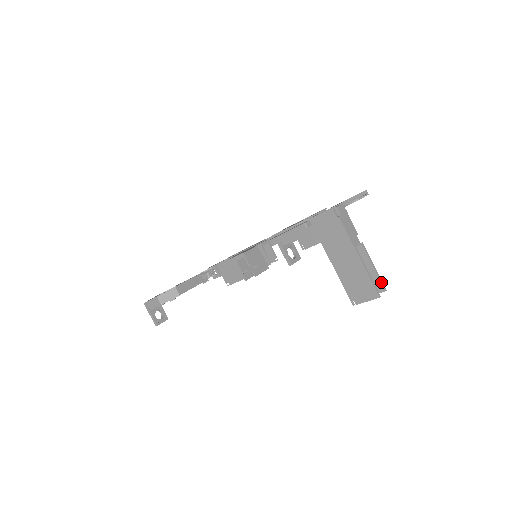
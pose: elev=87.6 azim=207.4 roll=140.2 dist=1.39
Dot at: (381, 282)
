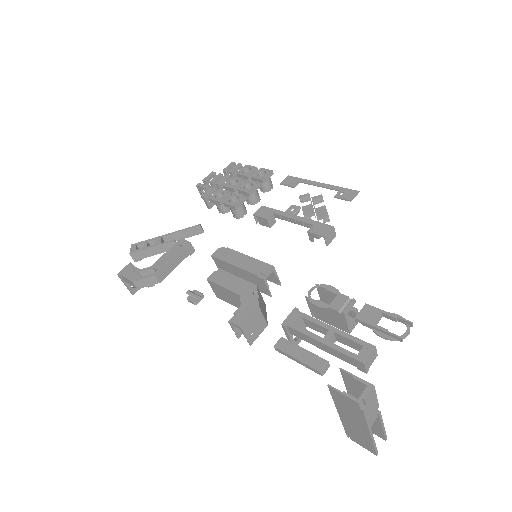
Dot at: (385, 436)
